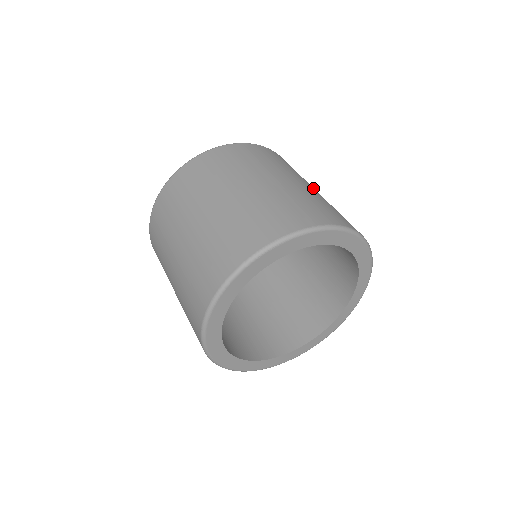
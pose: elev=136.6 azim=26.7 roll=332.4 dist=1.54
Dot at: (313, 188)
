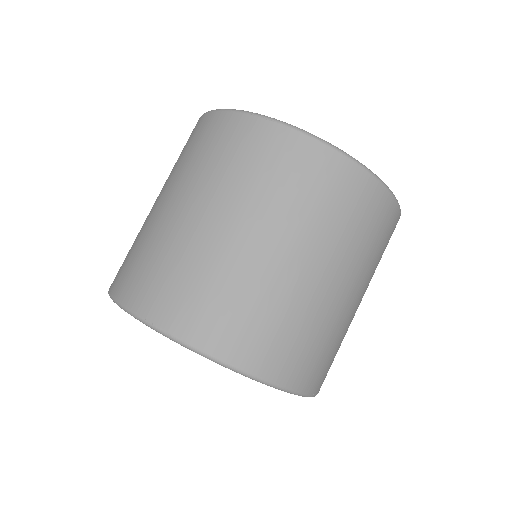
Dot at: (278, 248)
